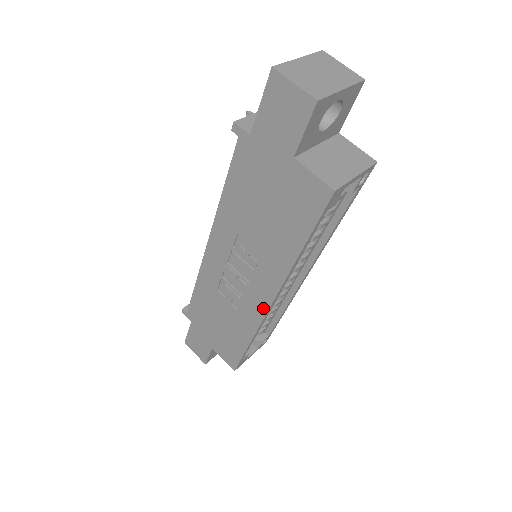
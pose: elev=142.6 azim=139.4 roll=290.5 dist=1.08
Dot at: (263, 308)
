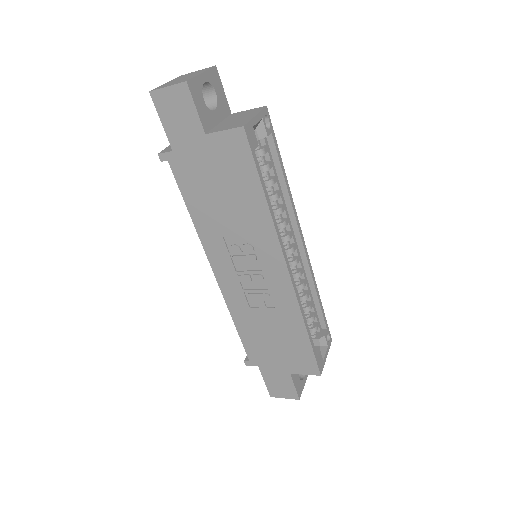
Dot at: (286, 280)
